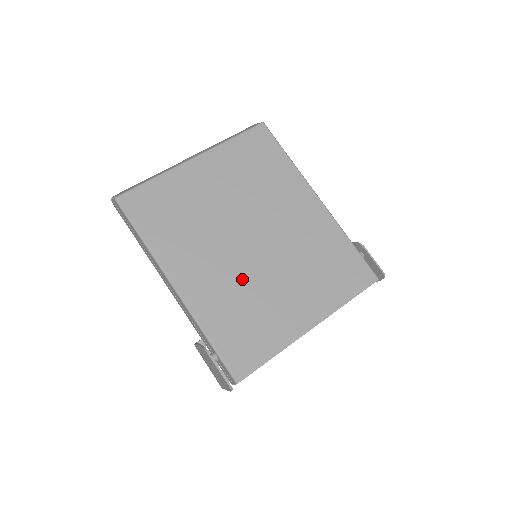
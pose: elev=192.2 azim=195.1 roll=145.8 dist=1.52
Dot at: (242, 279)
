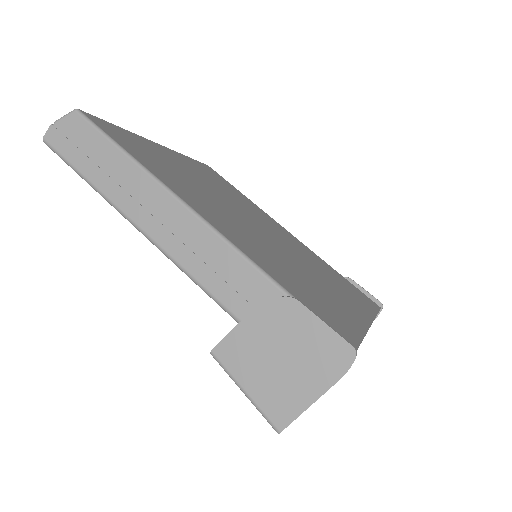
Dot at: (272, 249)
